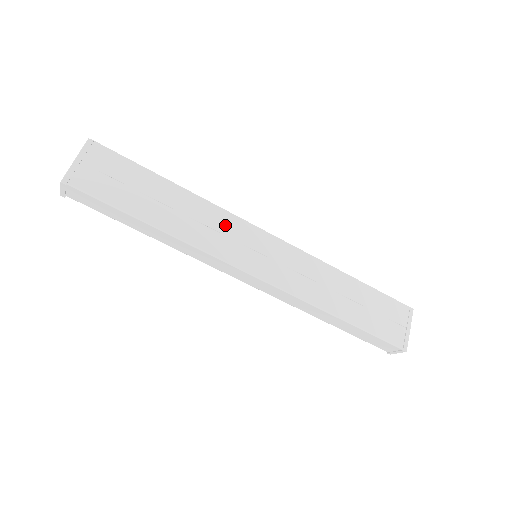
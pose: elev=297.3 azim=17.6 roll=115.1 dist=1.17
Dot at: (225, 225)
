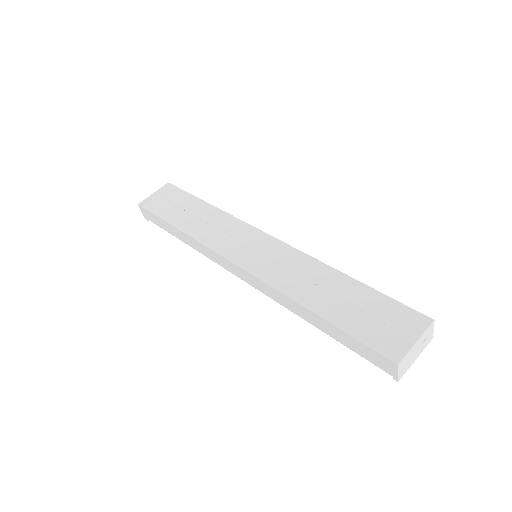
Dot at: (232, 228)
